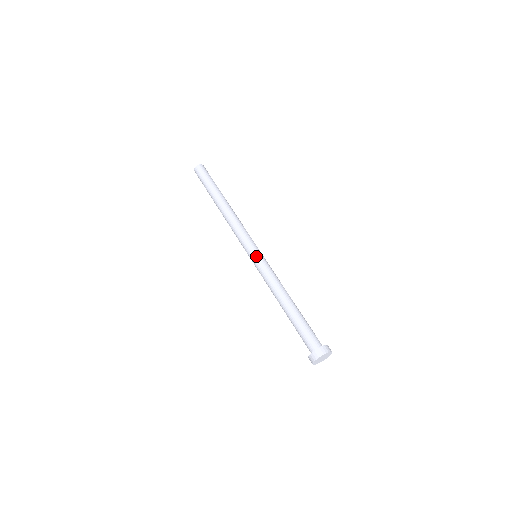
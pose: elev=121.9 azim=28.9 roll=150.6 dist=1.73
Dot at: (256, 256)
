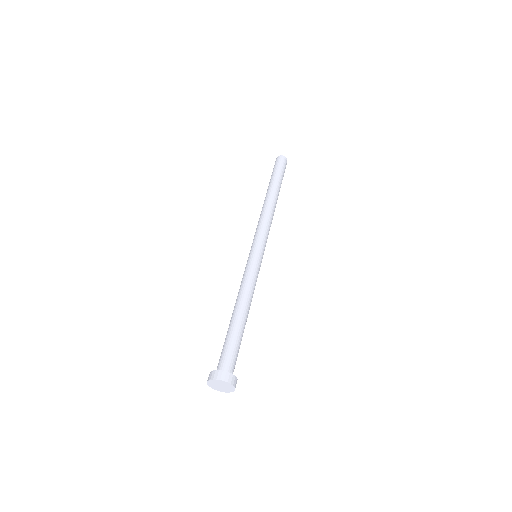
Dot at: (255, 254)
